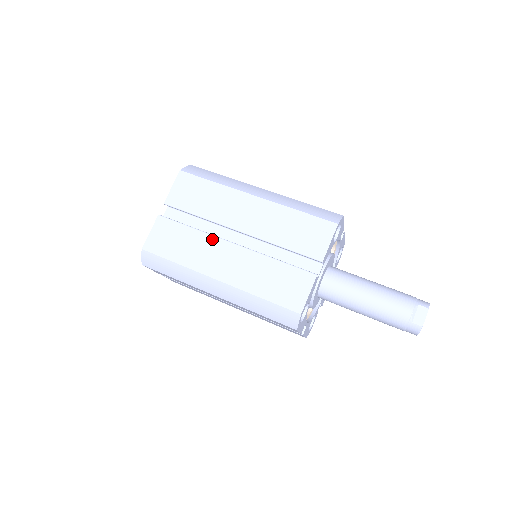
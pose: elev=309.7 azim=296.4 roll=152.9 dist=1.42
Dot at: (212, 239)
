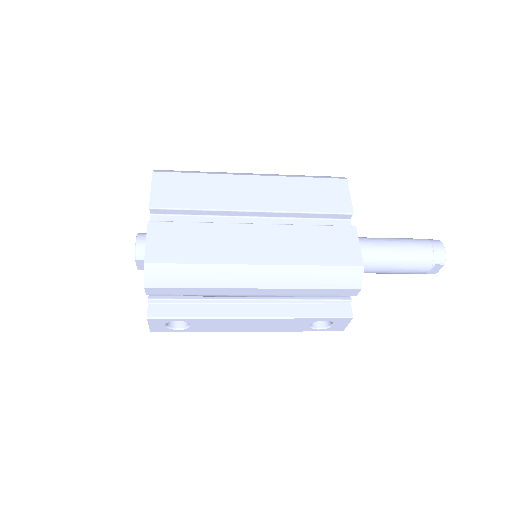
Dot at: occluded
